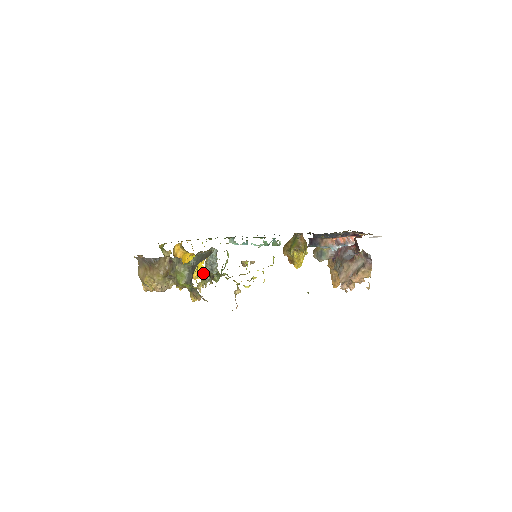
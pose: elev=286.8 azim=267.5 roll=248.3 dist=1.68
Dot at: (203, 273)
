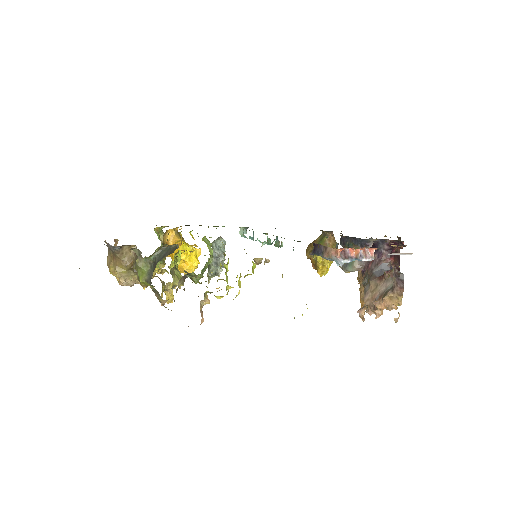
Dot at: (196, 268)
